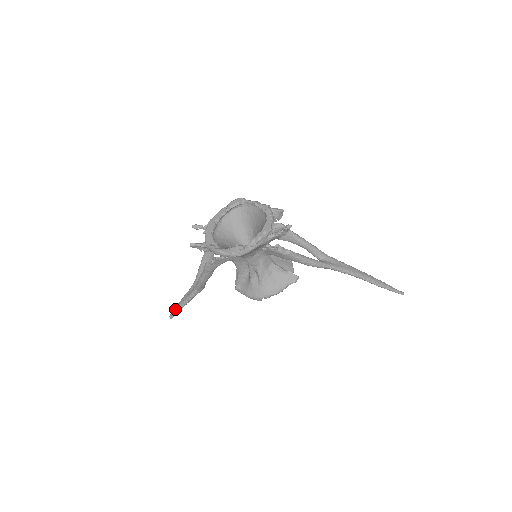
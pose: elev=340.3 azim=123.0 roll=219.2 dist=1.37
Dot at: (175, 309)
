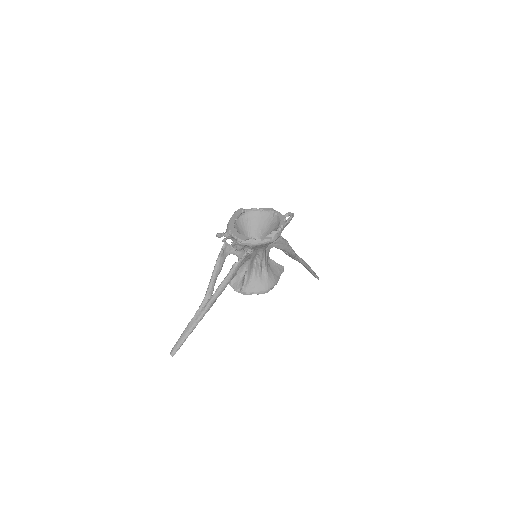
Dot at: (180, 341)
